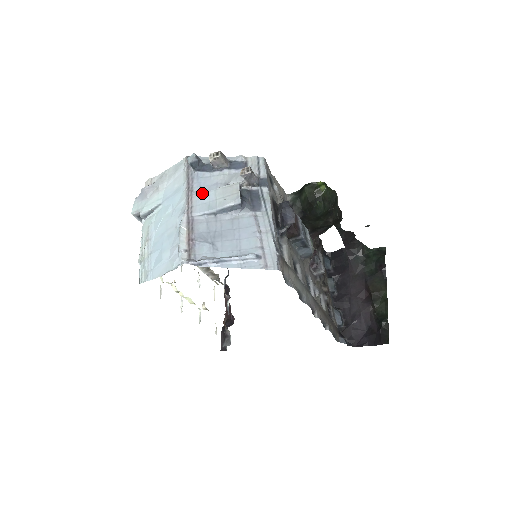
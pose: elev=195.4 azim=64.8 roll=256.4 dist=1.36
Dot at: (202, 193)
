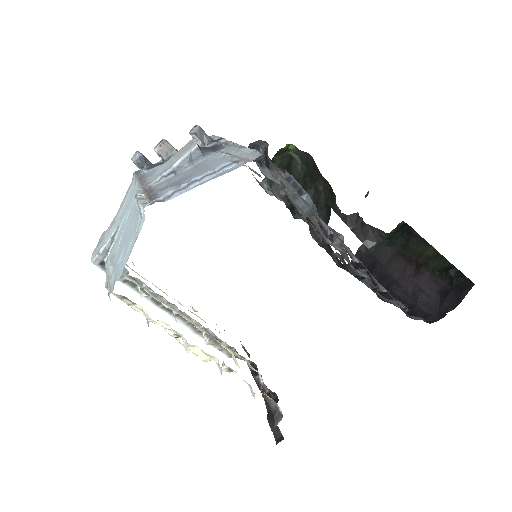
Dot at: (155, 172)
